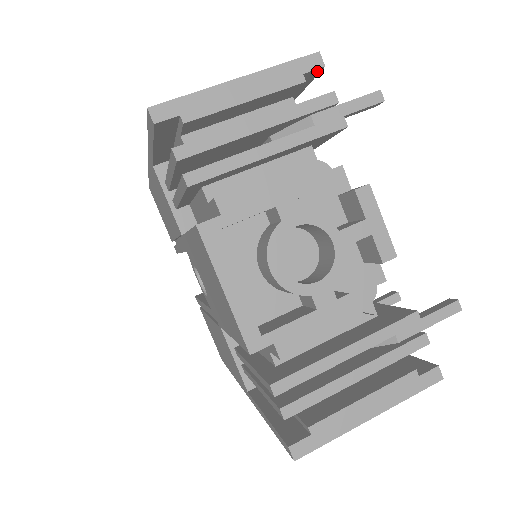
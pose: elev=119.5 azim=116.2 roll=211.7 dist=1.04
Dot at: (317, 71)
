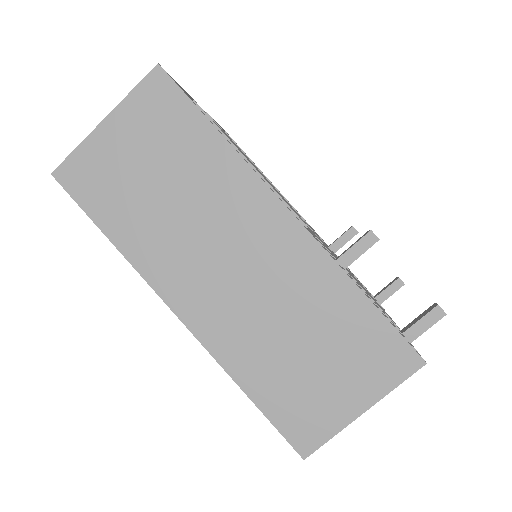
Dot at: occluded
